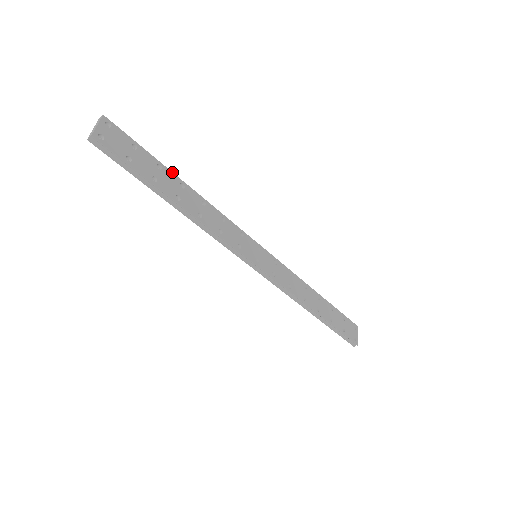
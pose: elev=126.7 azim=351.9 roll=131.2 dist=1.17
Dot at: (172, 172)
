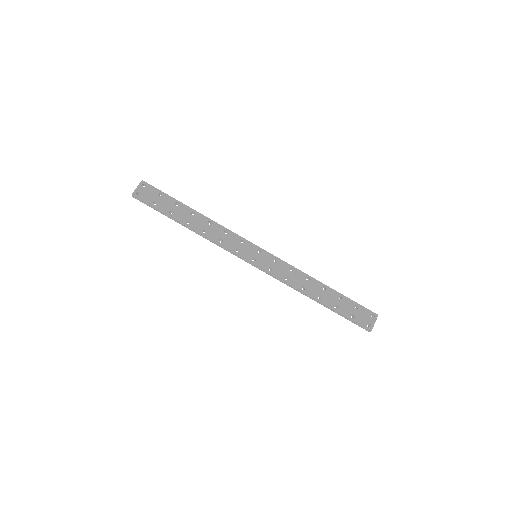
Dot at: (187, 206)
